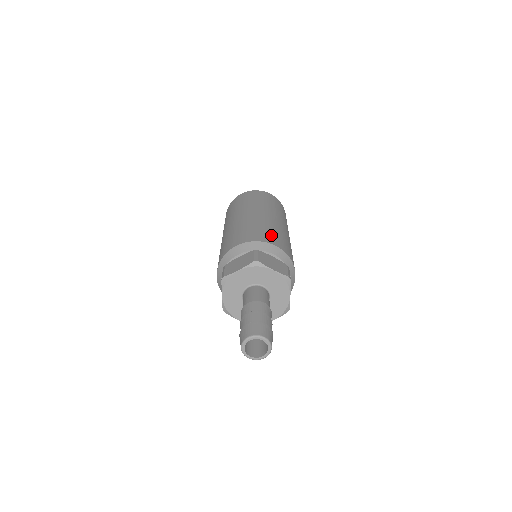
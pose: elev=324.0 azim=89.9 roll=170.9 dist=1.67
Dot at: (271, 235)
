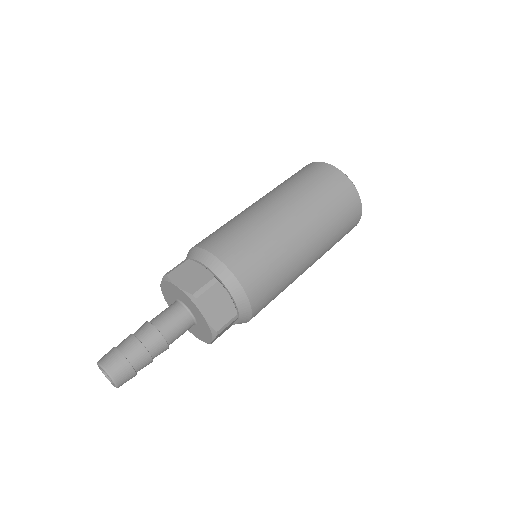
Dot at: (259, 269)
